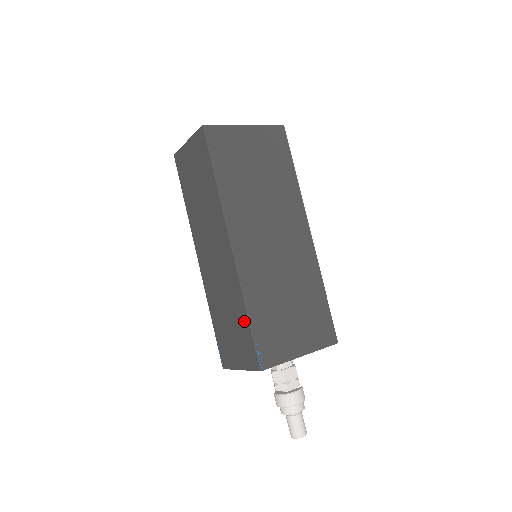
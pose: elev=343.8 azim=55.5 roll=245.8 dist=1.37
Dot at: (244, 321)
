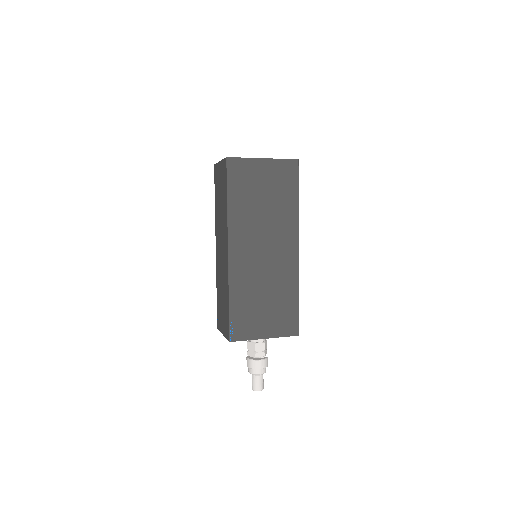
Dot at: (227, 305)
